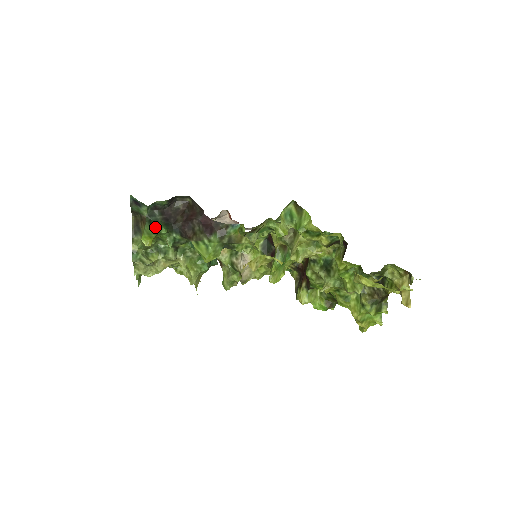
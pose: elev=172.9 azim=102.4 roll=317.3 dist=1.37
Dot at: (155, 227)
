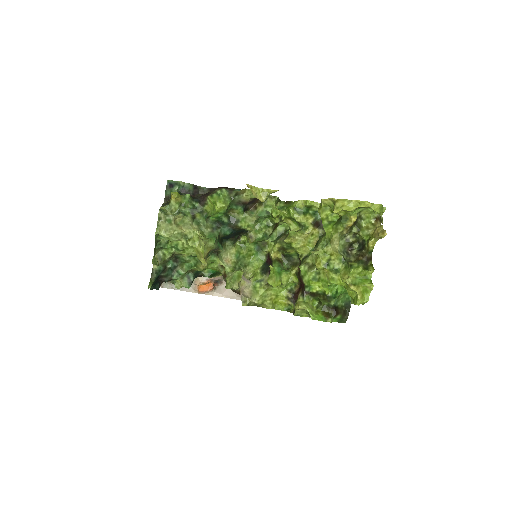
Dot at: occluded
